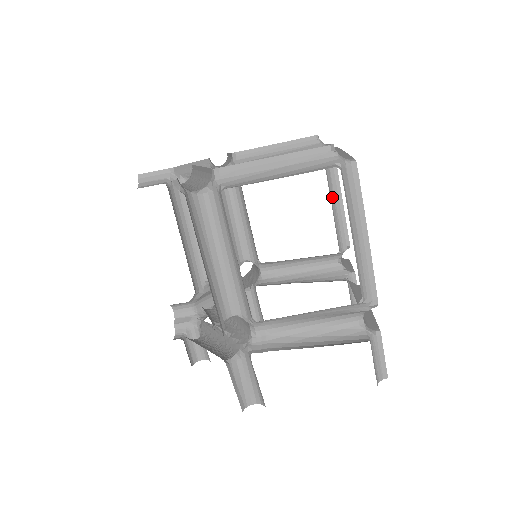
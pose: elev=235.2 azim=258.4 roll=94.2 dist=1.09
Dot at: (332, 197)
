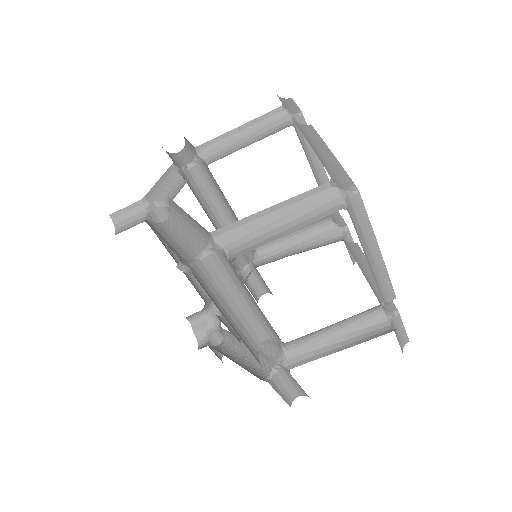
Dot at: (312, 165)
